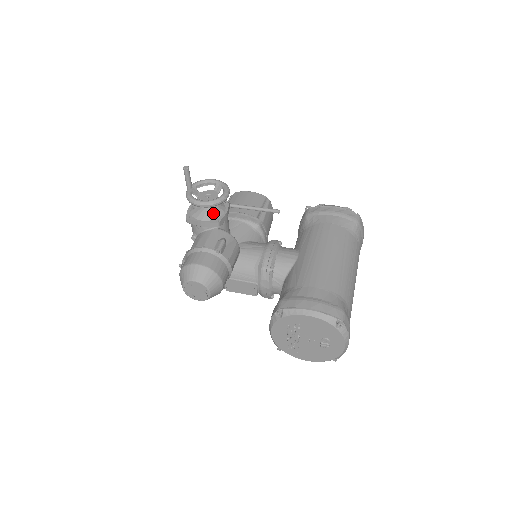
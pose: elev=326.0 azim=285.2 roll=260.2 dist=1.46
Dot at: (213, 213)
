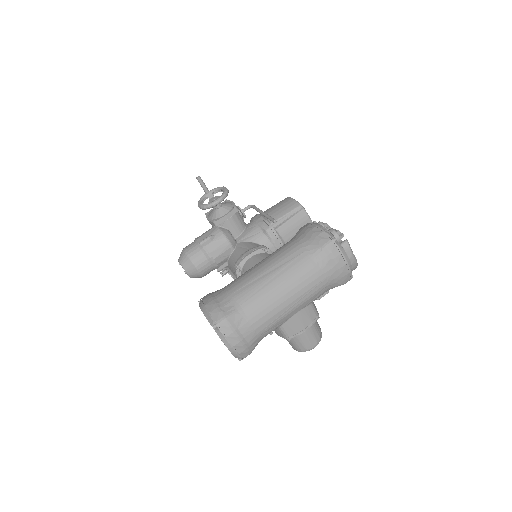
Dot at: (215, 214)
